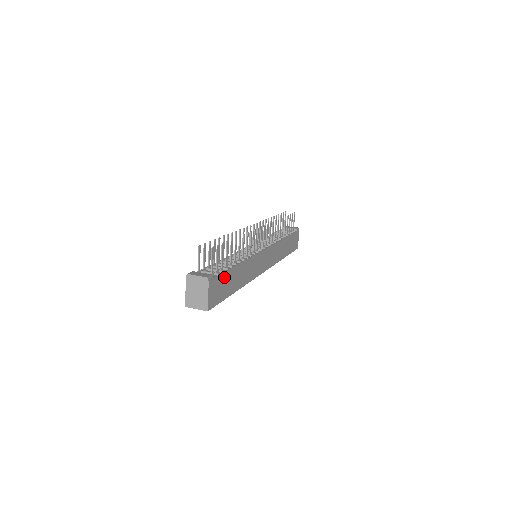
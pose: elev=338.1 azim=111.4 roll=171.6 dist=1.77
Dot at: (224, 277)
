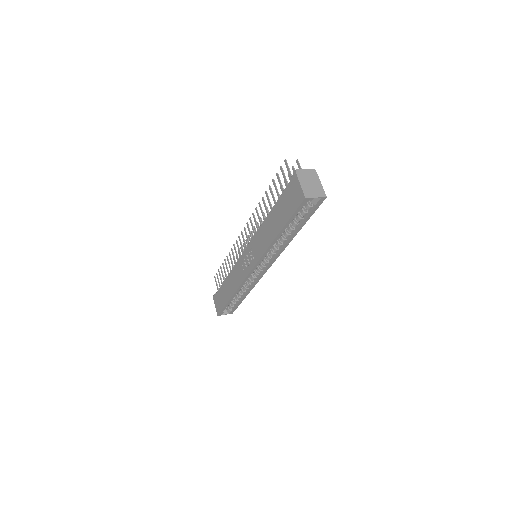
Dot at: occluded
